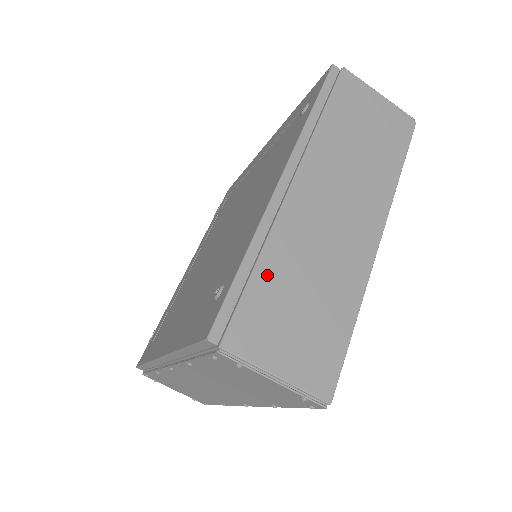
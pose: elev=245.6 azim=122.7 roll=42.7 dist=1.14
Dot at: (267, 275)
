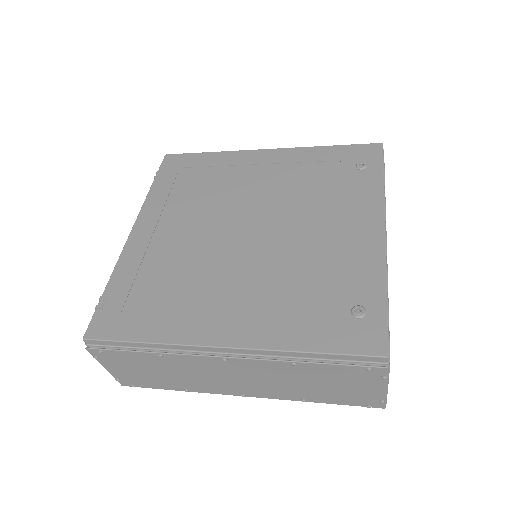
Dot at: occluded
